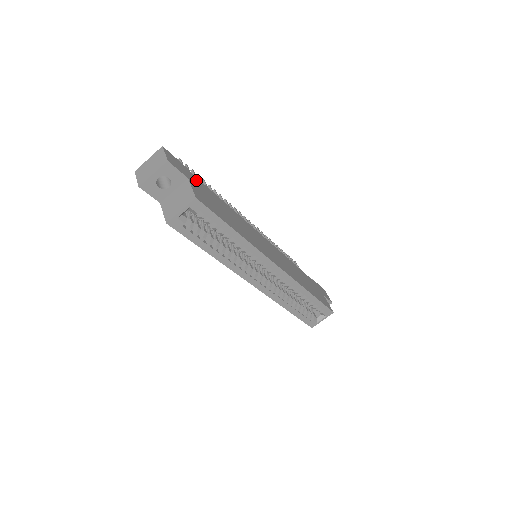
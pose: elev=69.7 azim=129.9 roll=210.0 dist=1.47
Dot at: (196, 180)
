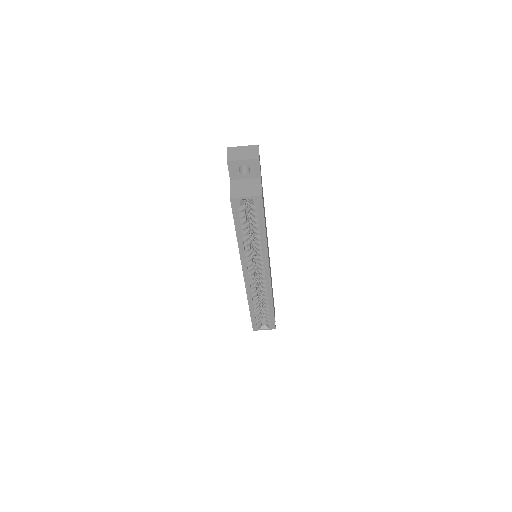
Dot at: occluded
